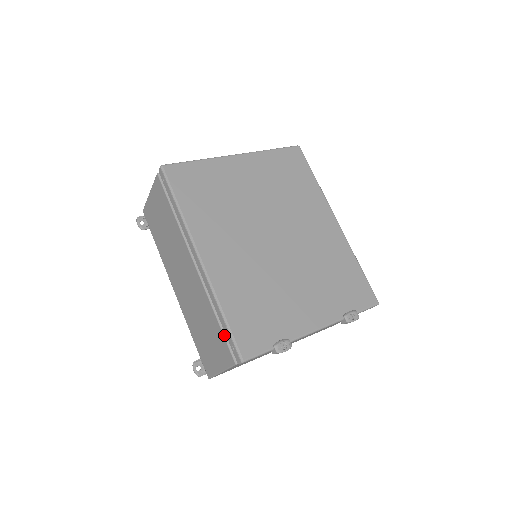
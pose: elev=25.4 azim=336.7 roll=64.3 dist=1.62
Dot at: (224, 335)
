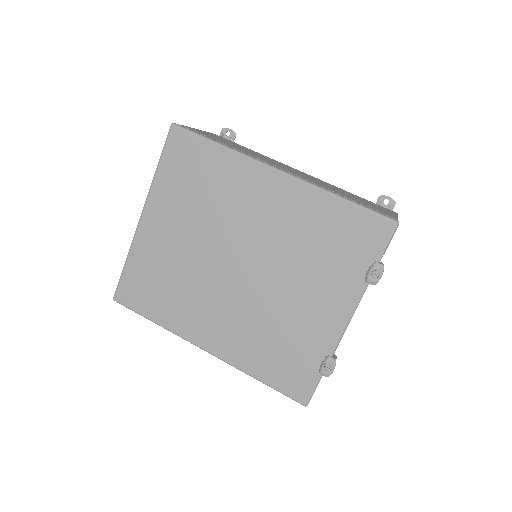
Dot at: occluded
